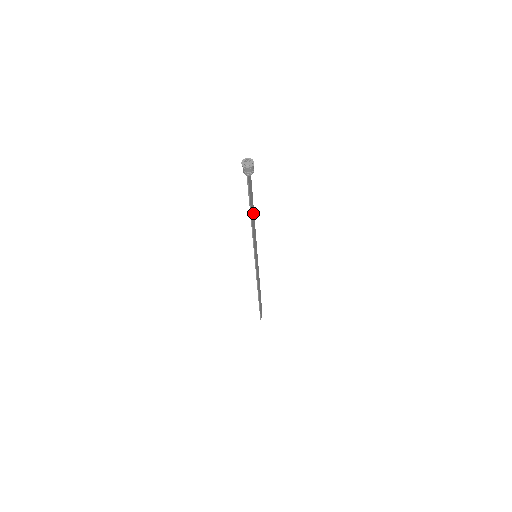
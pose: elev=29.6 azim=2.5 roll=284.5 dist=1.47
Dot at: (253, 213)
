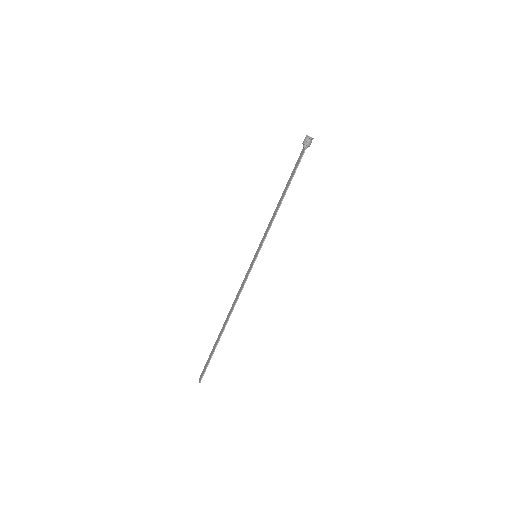
Dot at: (283, 196)
